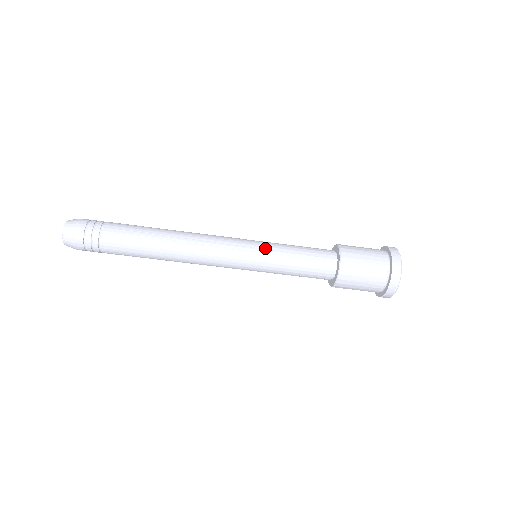
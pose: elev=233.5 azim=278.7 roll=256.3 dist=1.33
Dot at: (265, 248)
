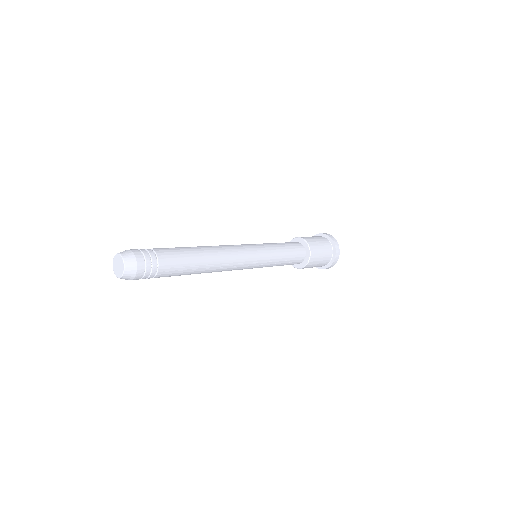
Dot at: (268, 261)
